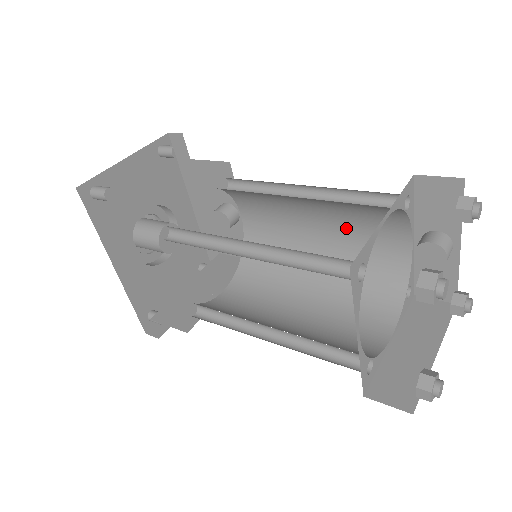
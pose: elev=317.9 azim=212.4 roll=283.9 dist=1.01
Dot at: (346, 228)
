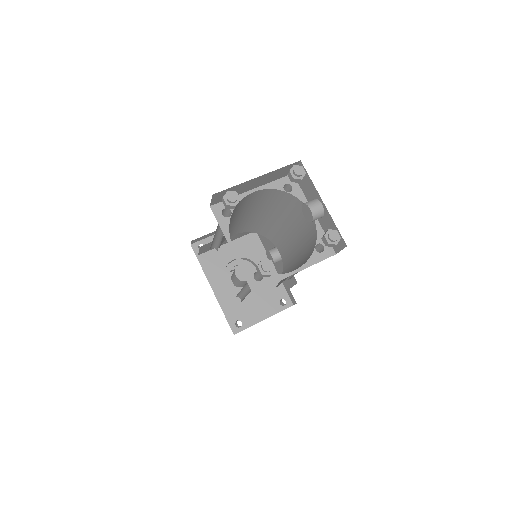
Dot at: (297, 226)
